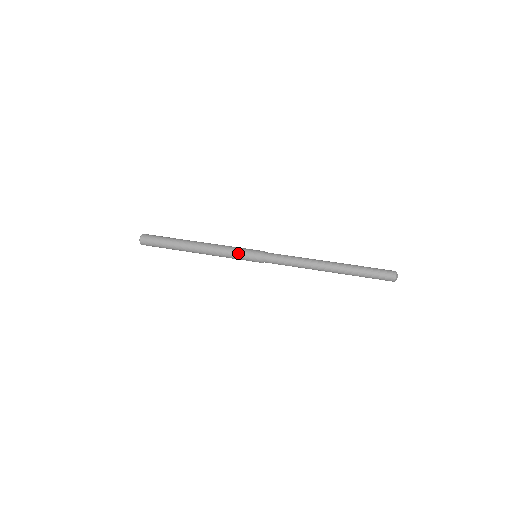
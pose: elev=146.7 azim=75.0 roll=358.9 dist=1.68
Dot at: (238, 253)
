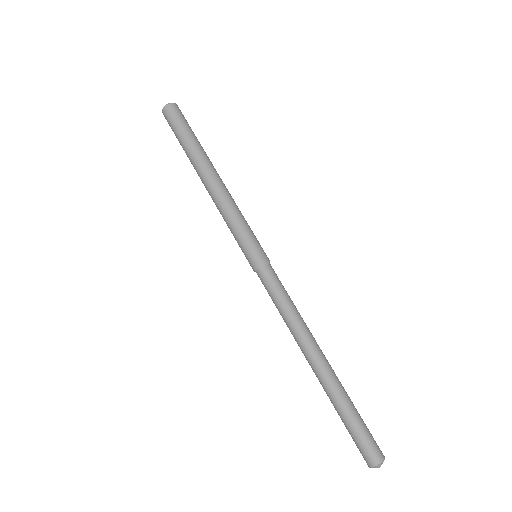
Dot at: (237, 234)
